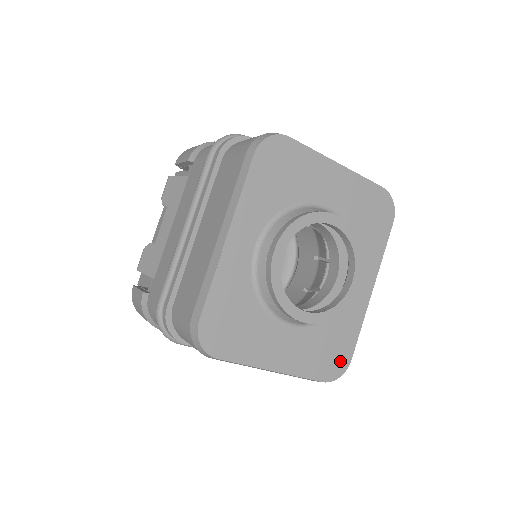
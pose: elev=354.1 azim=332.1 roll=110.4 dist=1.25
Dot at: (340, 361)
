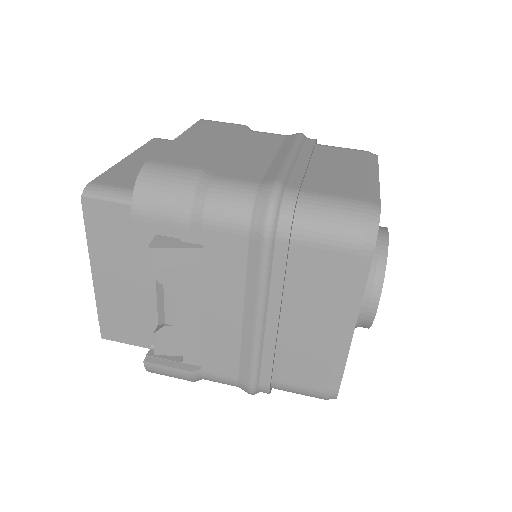
Dot at: occluded
